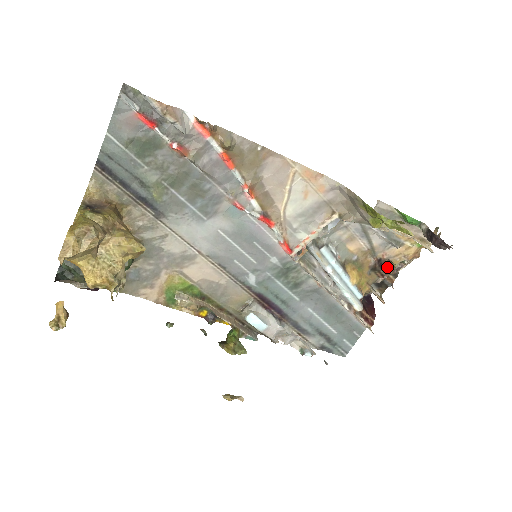
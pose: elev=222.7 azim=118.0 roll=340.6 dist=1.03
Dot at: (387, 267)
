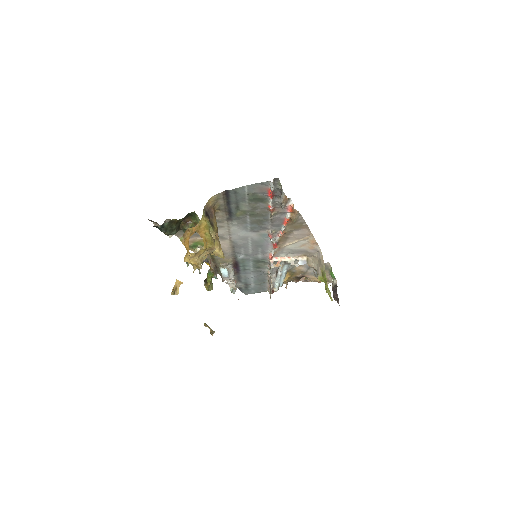
Dot at: occluded
